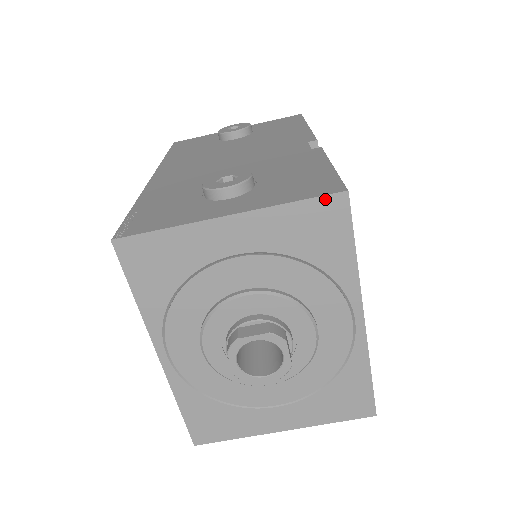
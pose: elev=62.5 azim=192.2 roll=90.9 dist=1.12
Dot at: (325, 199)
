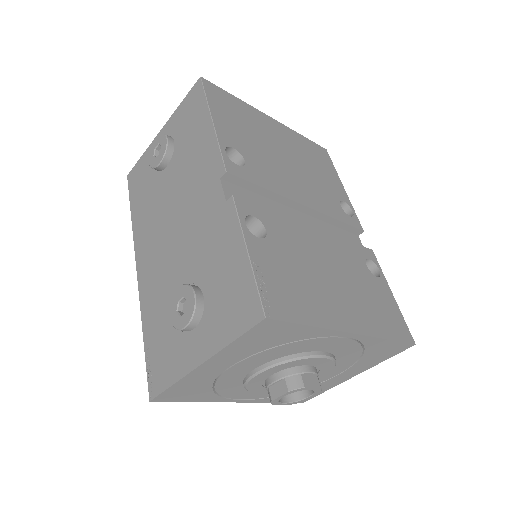
Dot at: (254, 329)
